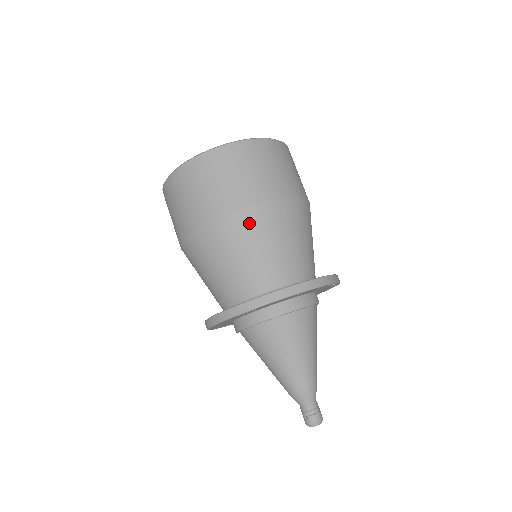
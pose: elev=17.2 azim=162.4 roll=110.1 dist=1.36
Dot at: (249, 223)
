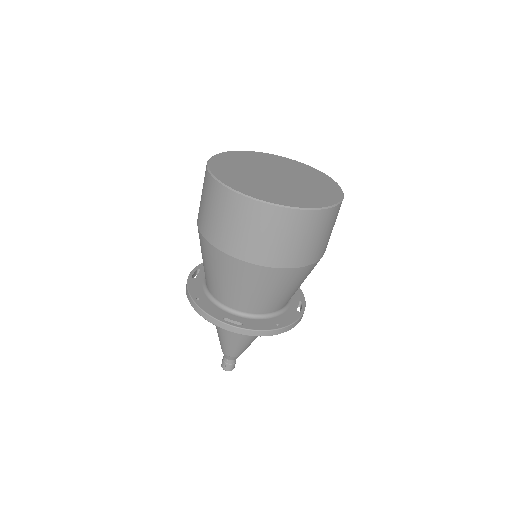
Dot at: (275, 277)
